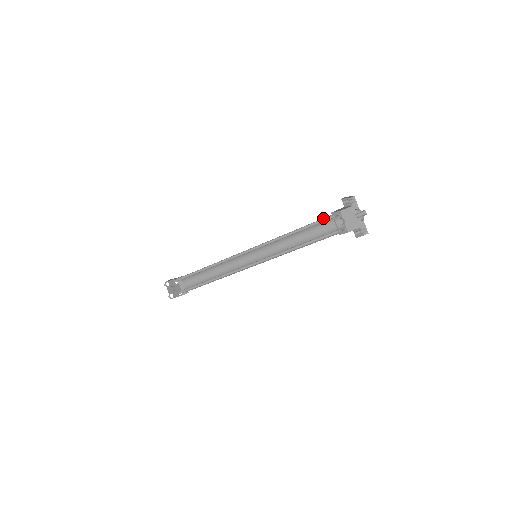
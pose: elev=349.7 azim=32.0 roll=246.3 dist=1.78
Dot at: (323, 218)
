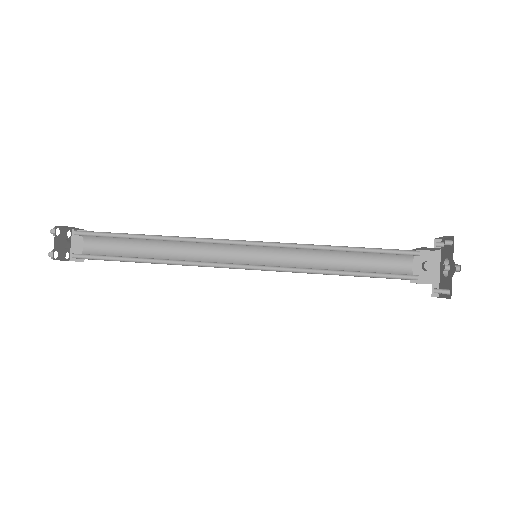
Dot at: occluded
